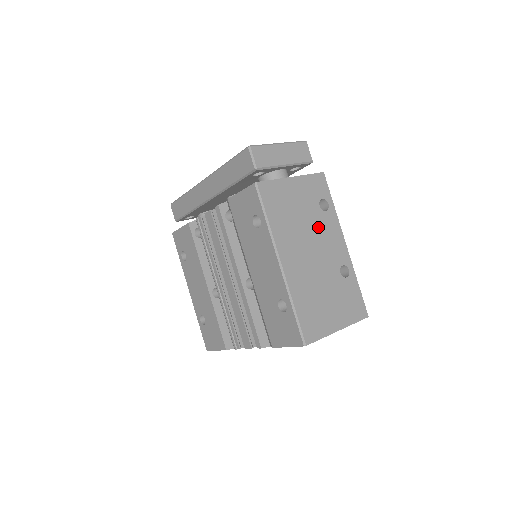
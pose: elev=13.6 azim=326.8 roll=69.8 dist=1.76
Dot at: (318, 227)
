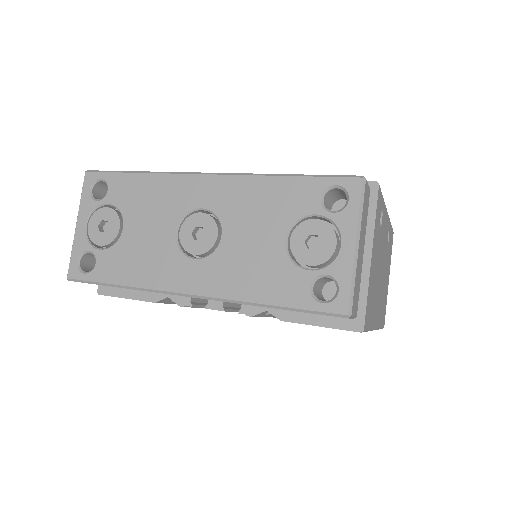
Dot at: (381, 248)
